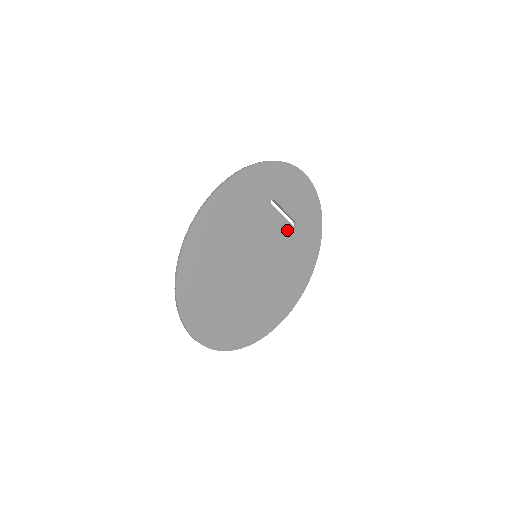
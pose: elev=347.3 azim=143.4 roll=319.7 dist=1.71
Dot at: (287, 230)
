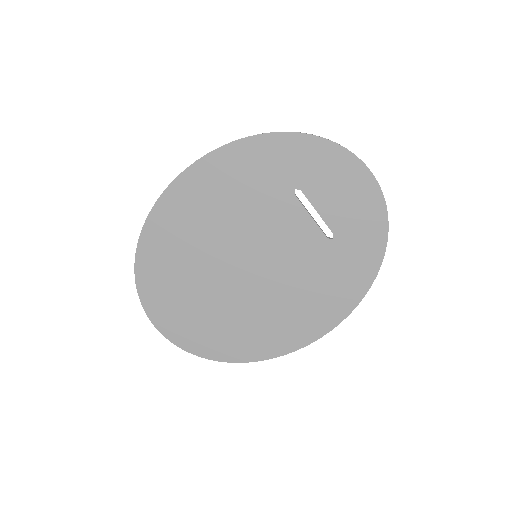
Dot at: (315, 239)
